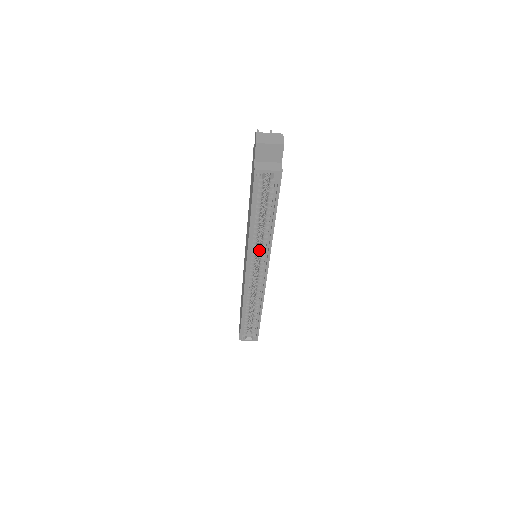
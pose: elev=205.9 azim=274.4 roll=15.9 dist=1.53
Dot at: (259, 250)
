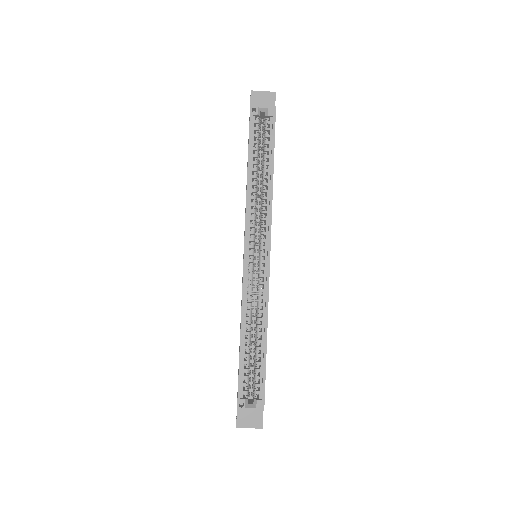
Dot at: (259, 224)
